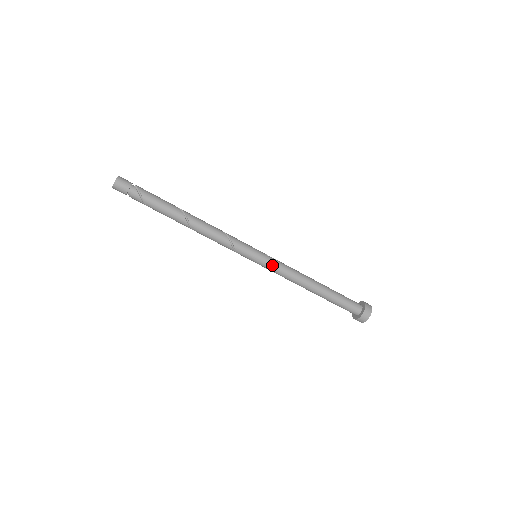
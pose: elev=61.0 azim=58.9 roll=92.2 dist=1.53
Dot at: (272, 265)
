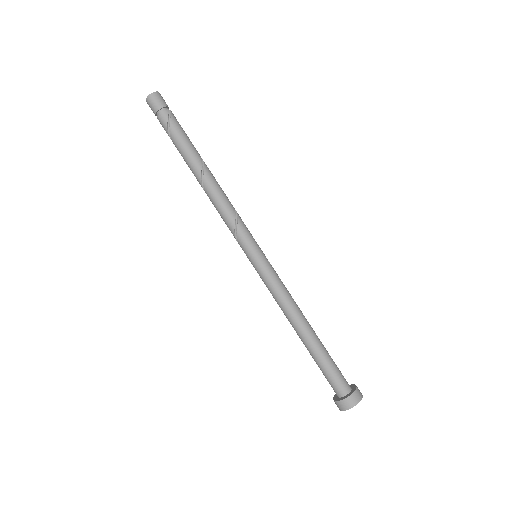
Dot at: (268, 274)
